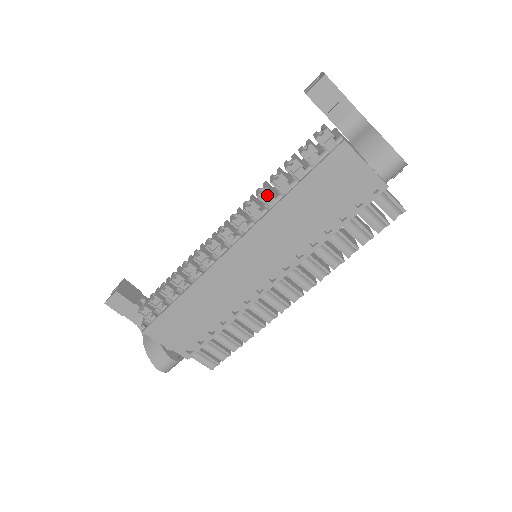
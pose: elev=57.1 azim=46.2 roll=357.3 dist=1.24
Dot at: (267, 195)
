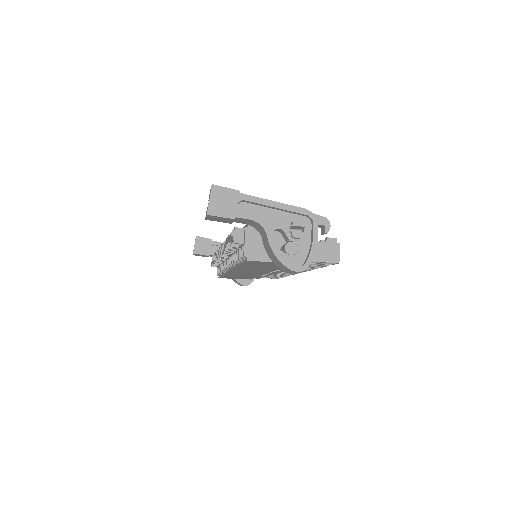
Dot at: occluded
